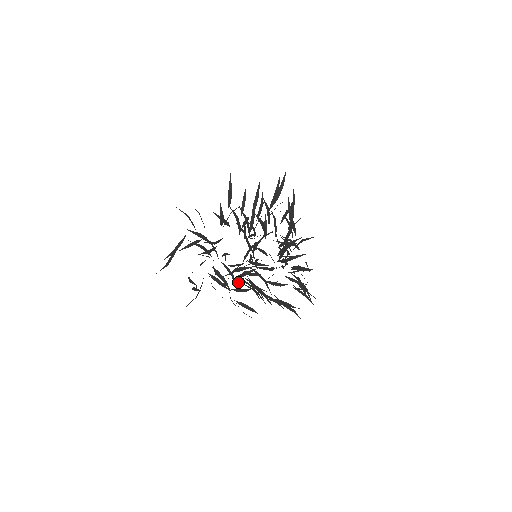
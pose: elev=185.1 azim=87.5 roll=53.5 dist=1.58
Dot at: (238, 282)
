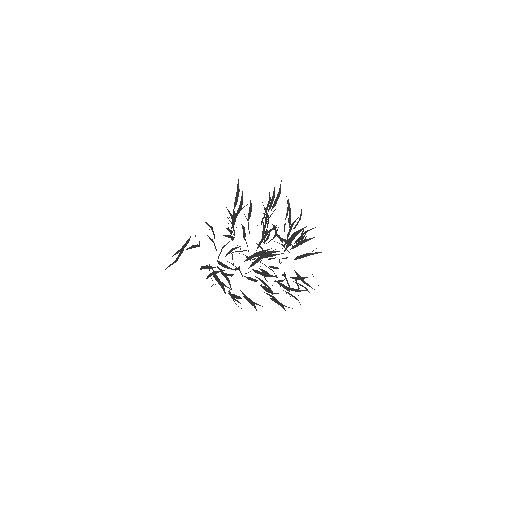
Dot at: (260, 261)
